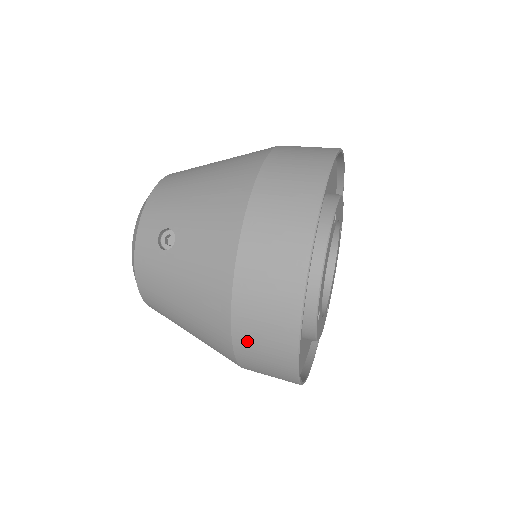
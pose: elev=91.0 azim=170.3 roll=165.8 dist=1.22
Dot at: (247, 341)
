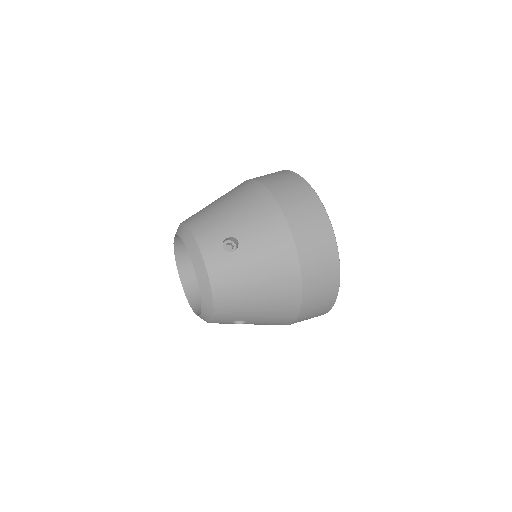
Dot at: (311, 277)
